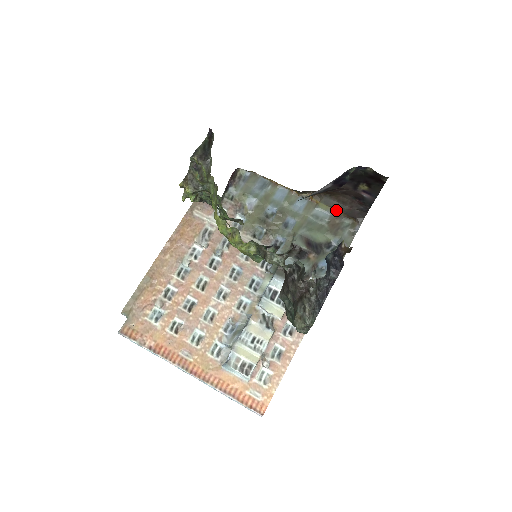
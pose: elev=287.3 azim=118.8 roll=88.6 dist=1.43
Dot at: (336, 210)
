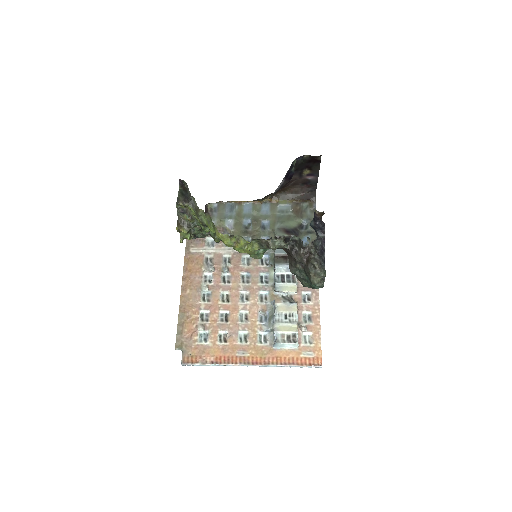
Dot at: (293, 200)
